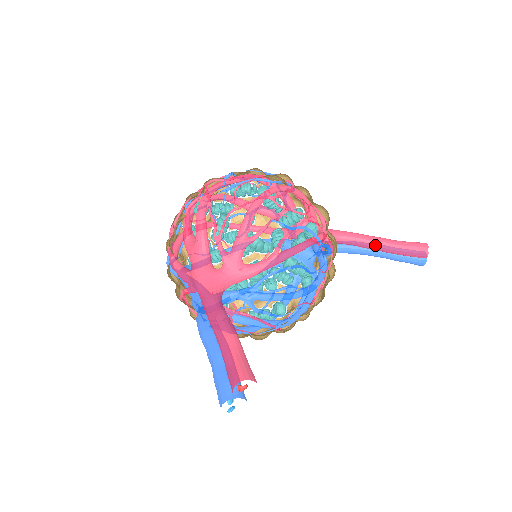
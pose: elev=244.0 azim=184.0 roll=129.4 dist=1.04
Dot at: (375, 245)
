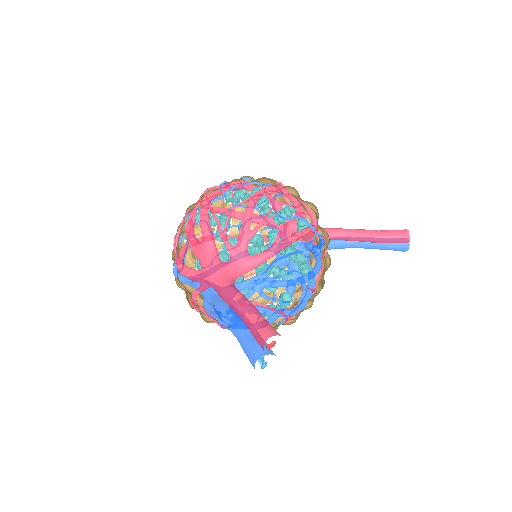
Dot at: (361, 236)
